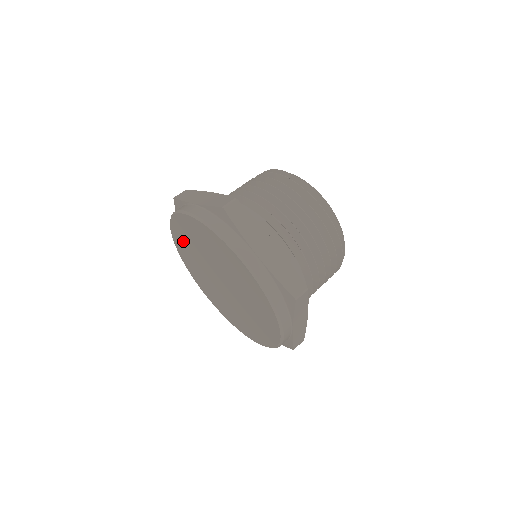
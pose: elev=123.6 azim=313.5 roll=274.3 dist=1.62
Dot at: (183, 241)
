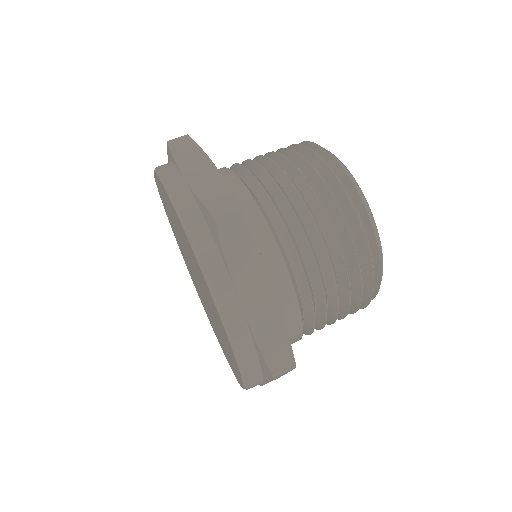
Dot at: (165, 203)
